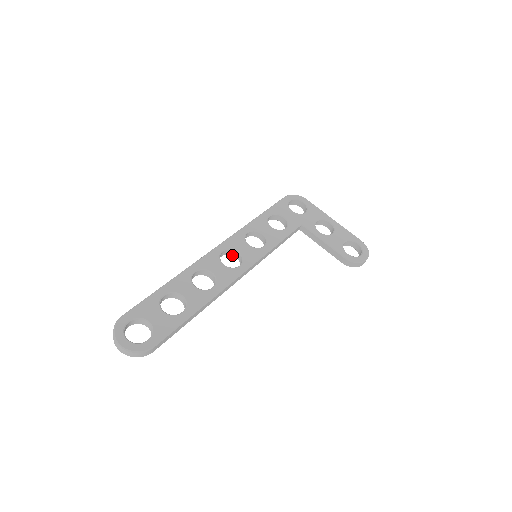
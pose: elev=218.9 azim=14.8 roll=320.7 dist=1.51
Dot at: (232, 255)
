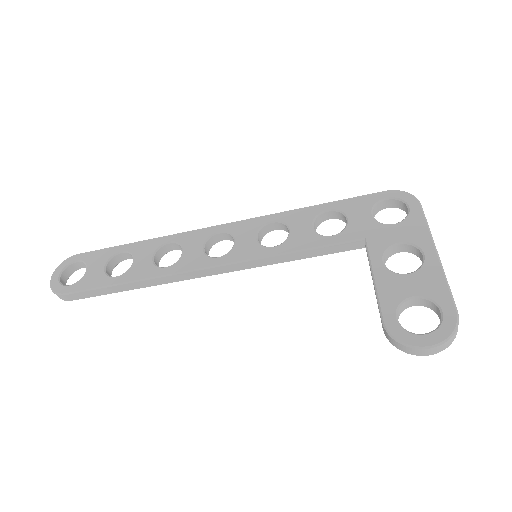
Dot at: occluded
